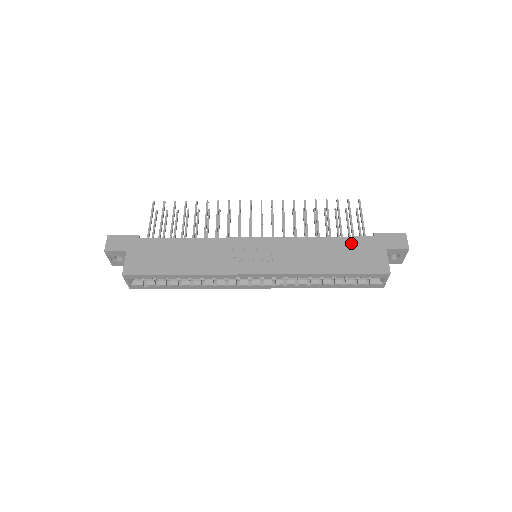
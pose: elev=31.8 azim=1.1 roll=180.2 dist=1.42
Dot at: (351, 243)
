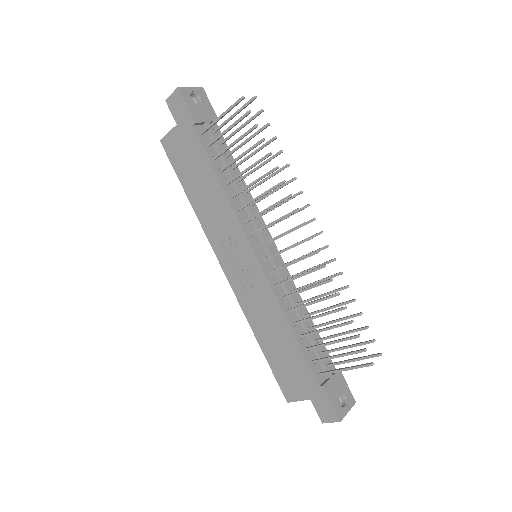
Dot at: (299, 362)
